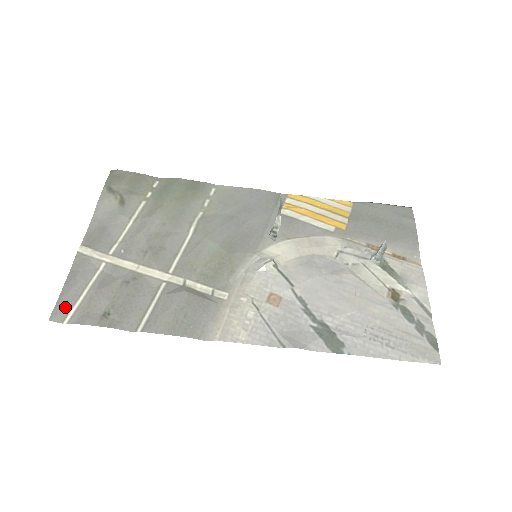
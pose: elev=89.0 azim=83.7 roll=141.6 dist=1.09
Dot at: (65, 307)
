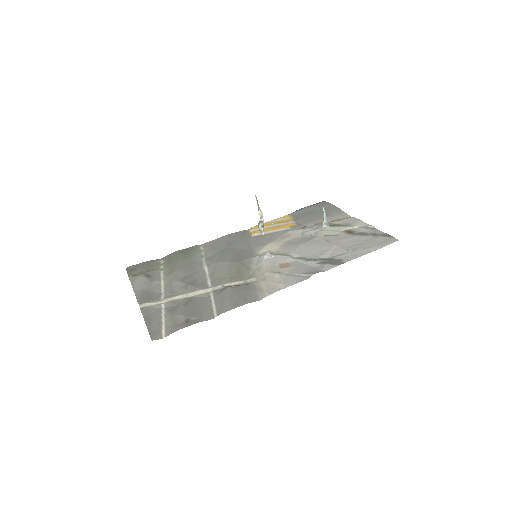
Dot at: (156, 332)
